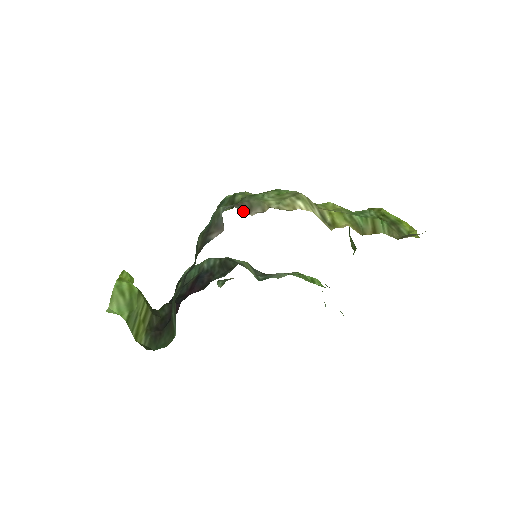
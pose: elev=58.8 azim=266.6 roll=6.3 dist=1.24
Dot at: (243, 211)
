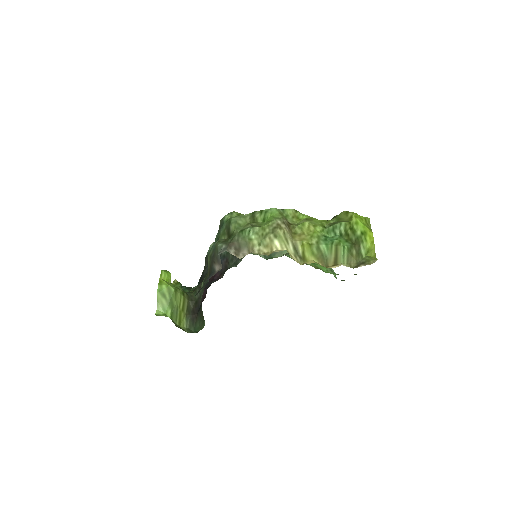
Dot at: occluded
